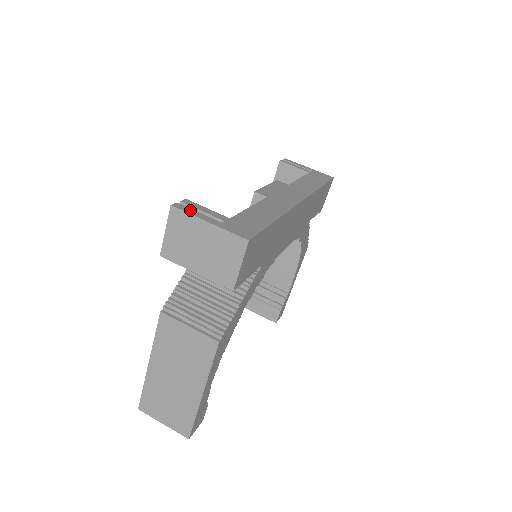
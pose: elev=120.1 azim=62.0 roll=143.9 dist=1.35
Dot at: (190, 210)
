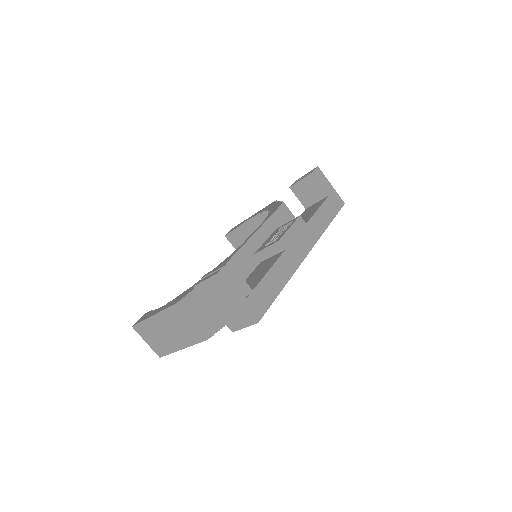
Dot at: (229, 280)
